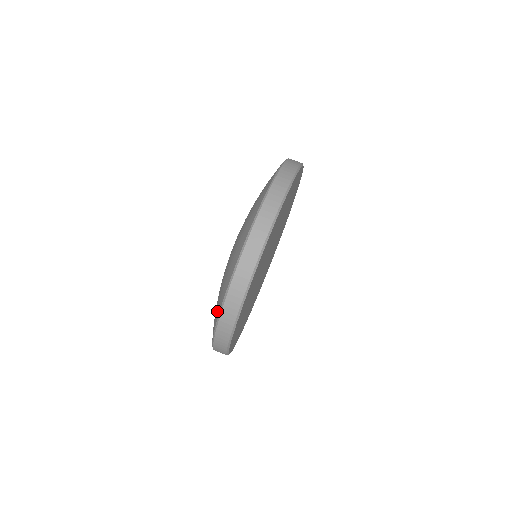
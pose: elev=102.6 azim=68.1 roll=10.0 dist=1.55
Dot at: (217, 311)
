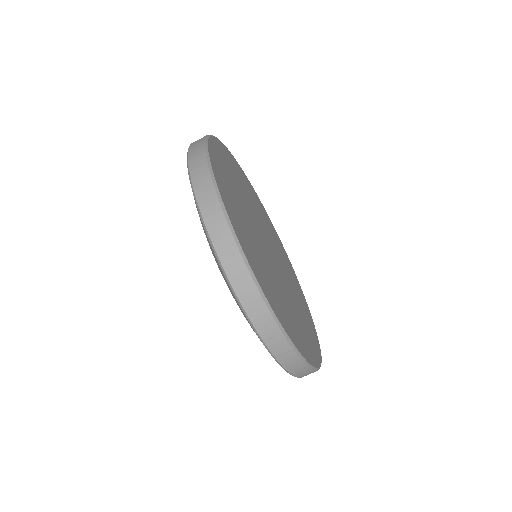
Dot at: occluded
